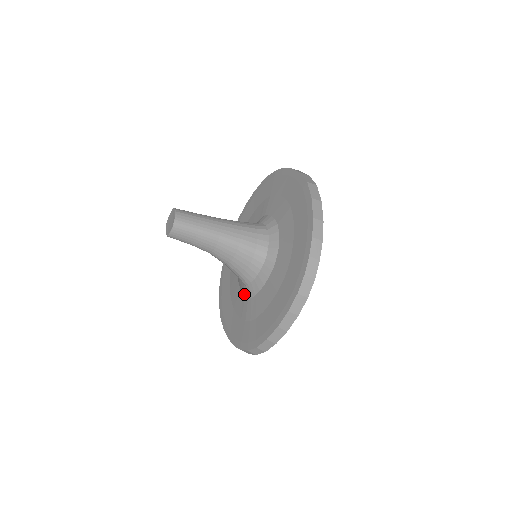
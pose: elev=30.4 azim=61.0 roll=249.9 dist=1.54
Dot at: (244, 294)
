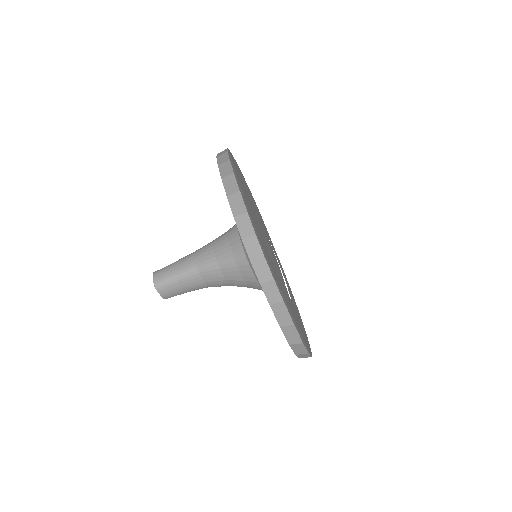
Dot at: occluded
